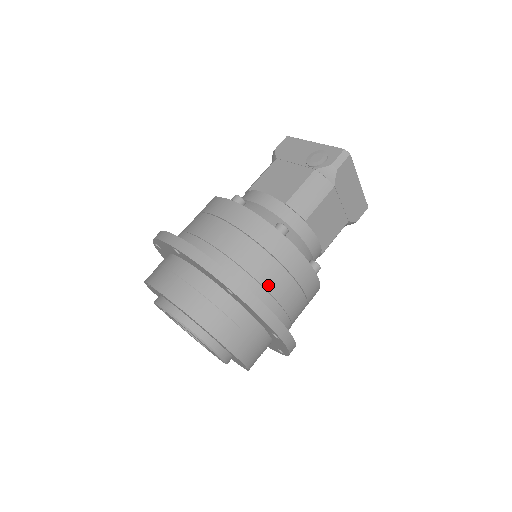
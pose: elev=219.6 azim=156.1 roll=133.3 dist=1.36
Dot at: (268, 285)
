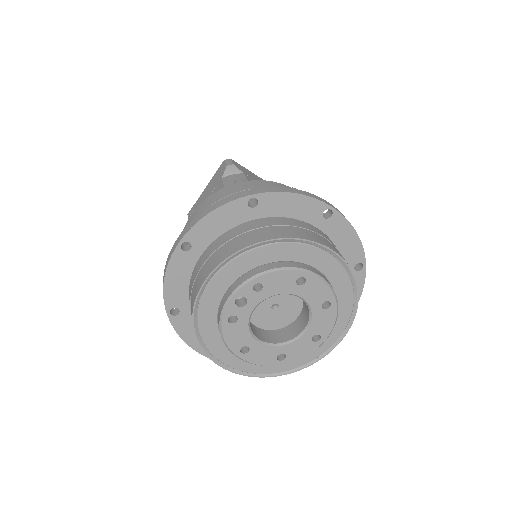
Dot at: occluded
